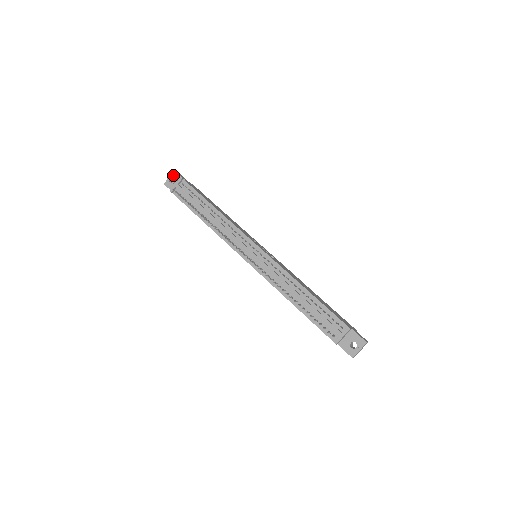
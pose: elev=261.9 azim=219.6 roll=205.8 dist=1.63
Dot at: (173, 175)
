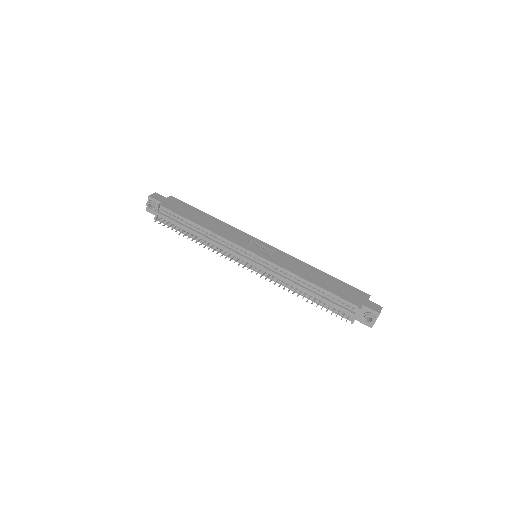
Dot at: (149, 201)
